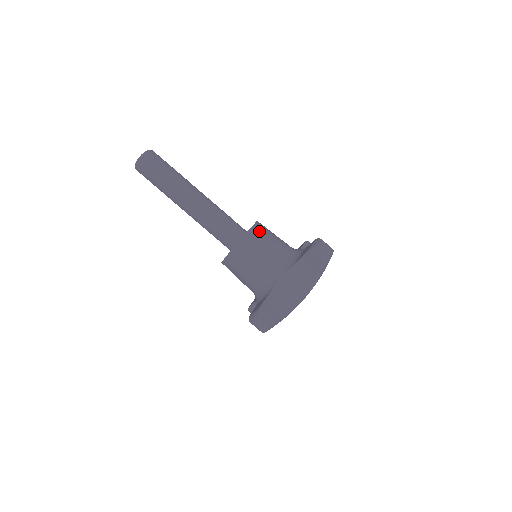
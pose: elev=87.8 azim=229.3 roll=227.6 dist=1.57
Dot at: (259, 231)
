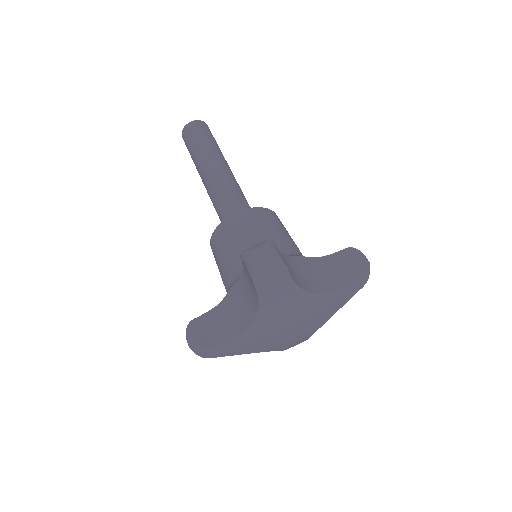
Dot at: occluded
